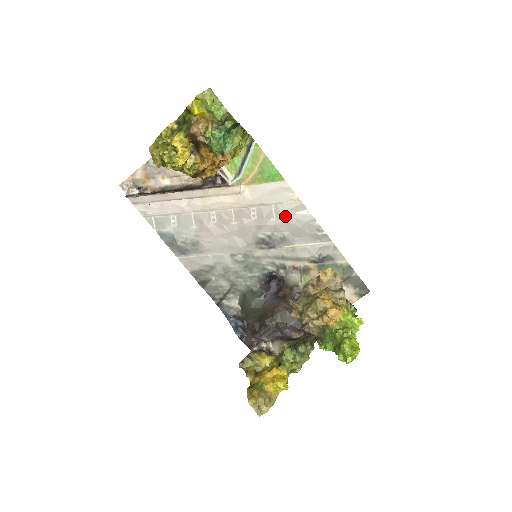
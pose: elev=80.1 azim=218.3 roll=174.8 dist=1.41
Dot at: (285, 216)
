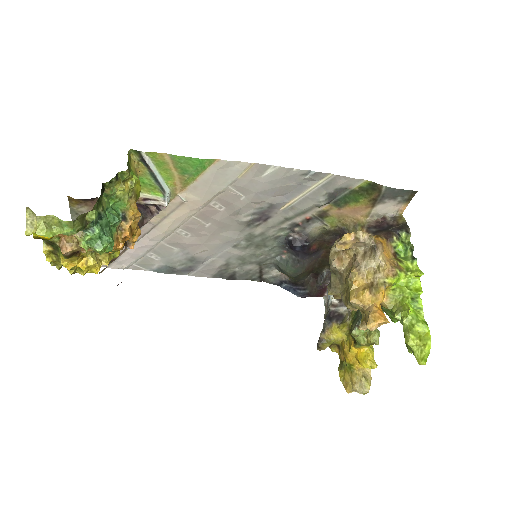
Dot at: (253, 188)
